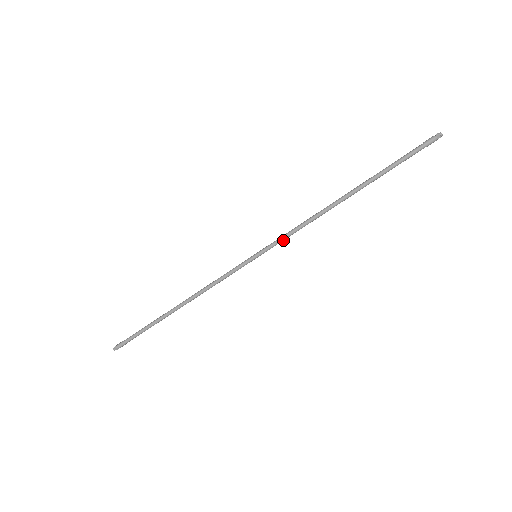
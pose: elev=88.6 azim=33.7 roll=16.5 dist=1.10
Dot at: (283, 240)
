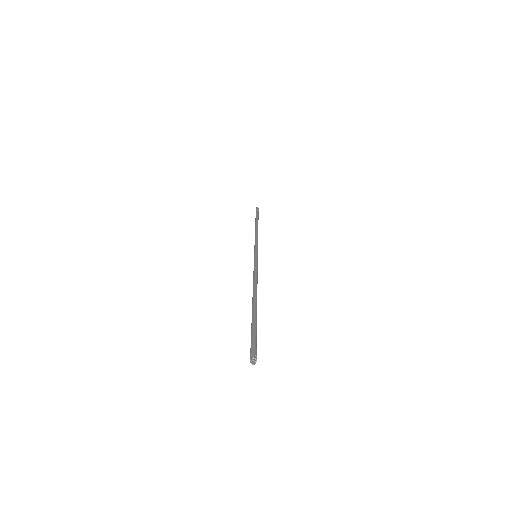
Dot at: (257, 246)
